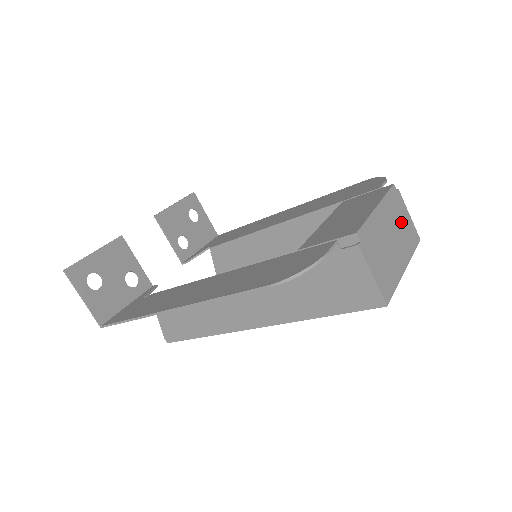
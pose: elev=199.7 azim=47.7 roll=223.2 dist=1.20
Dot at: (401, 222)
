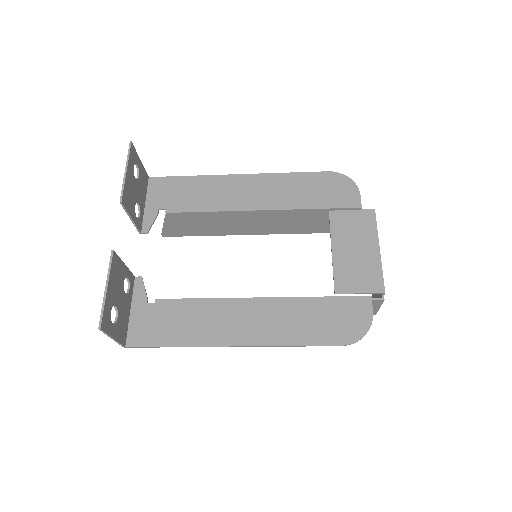
Dot at: occluded
